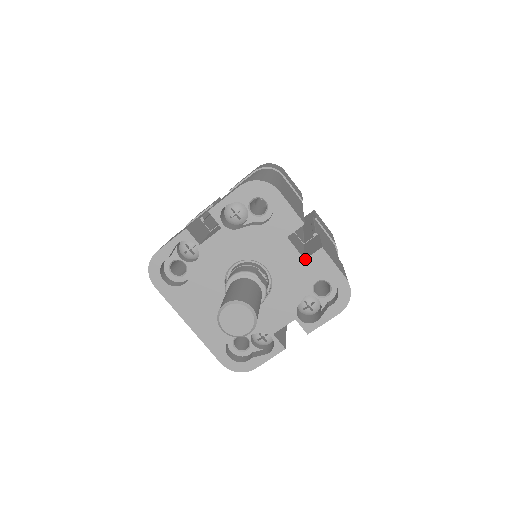
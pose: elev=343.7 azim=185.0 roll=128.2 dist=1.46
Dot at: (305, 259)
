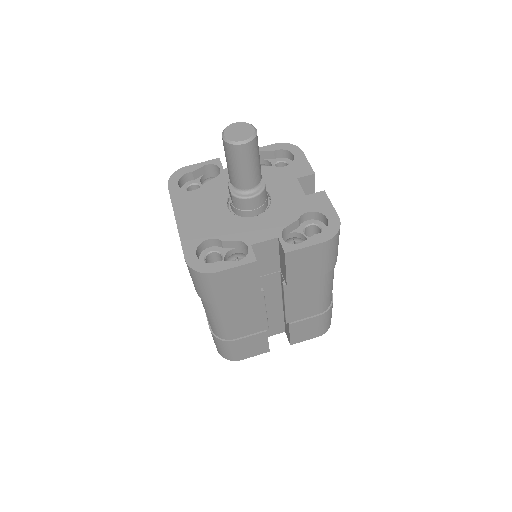
Dot at: (306, 195)
